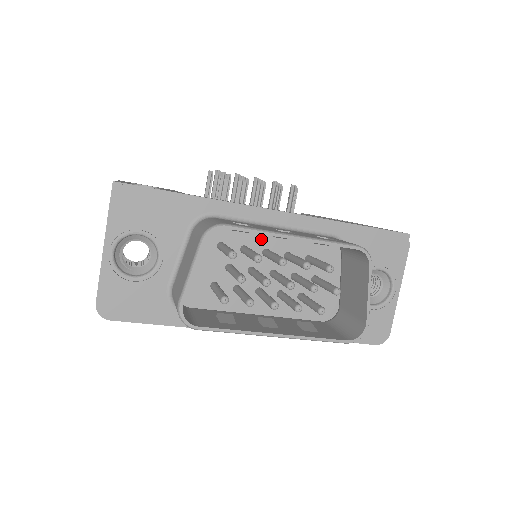
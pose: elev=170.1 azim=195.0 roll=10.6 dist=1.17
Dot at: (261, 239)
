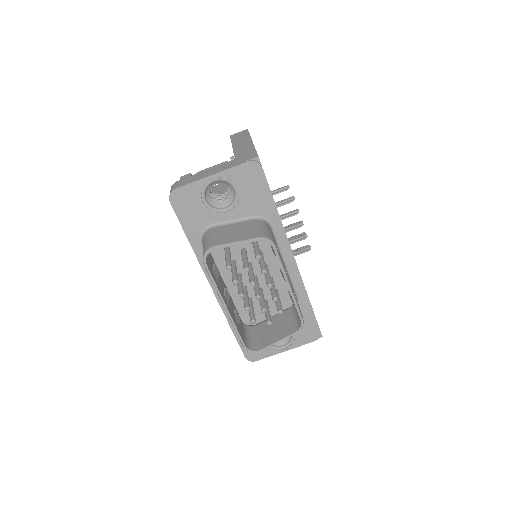
Dot at: (272, 258)
